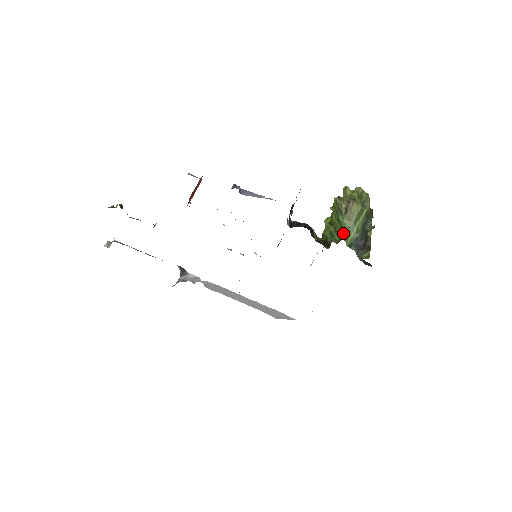
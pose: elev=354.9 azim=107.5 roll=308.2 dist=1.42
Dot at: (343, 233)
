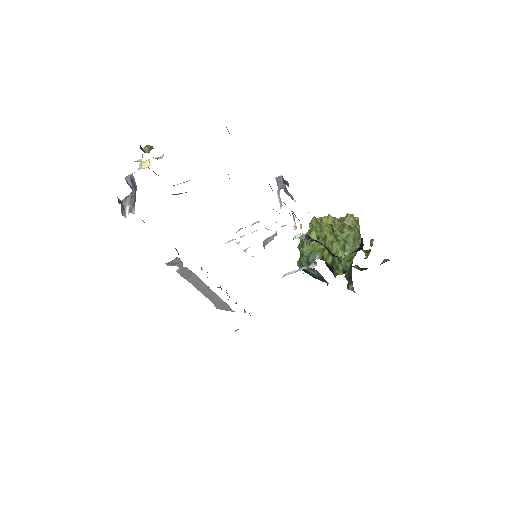
Dot at: (344, 263)
